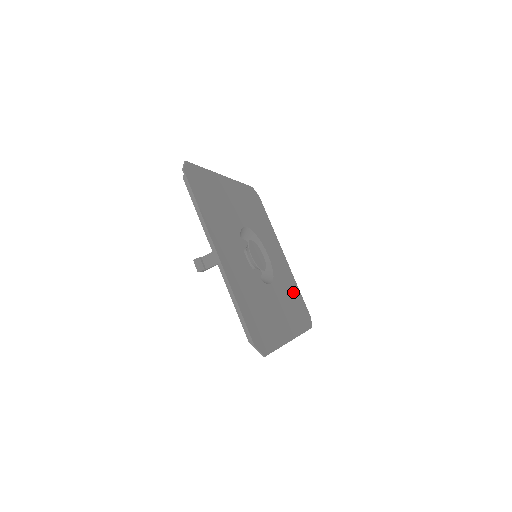
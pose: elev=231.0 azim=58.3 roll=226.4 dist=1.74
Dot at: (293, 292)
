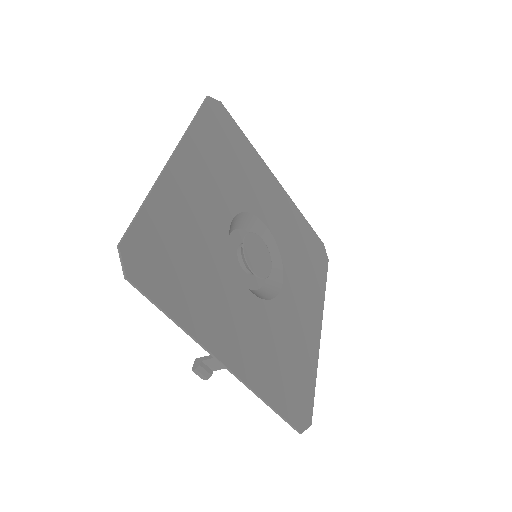
Dot at: (302, 238)
